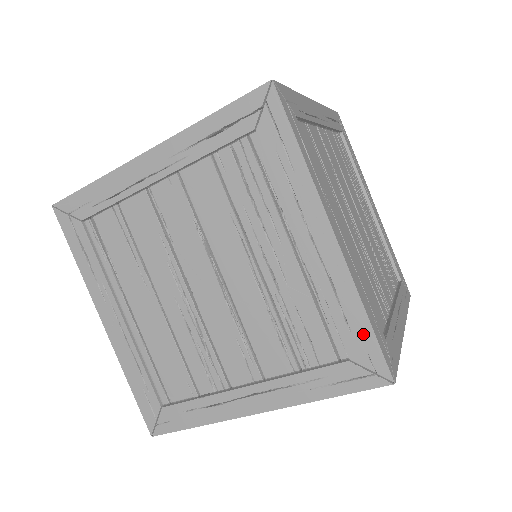
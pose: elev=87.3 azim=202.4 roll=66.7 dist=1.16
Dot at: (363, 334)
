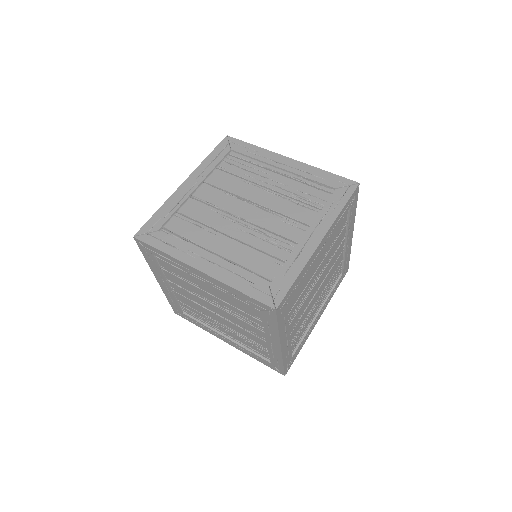
Dot at: (331, 177)
